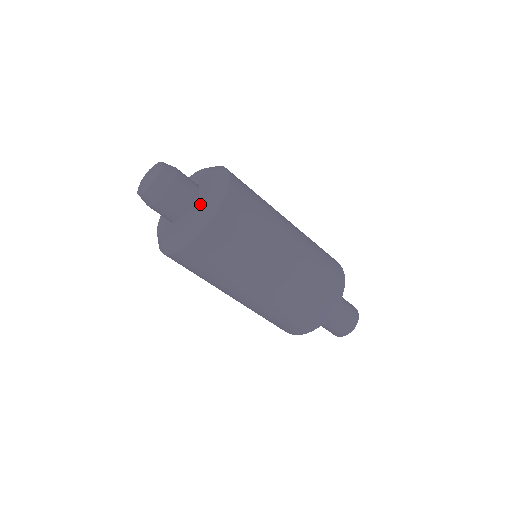
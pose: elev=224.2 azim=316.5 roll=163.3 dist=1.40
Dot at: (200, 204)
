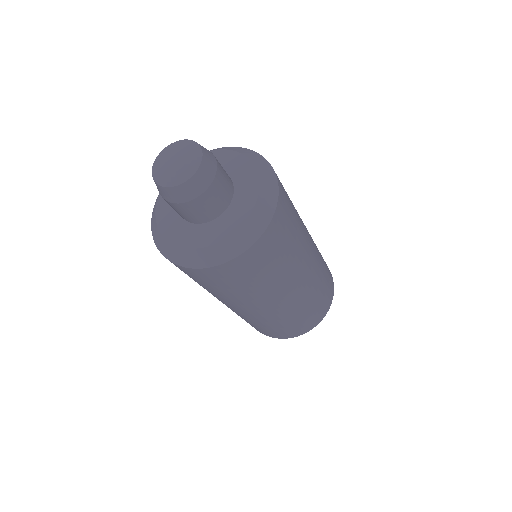
Dot at: (230, 228)
